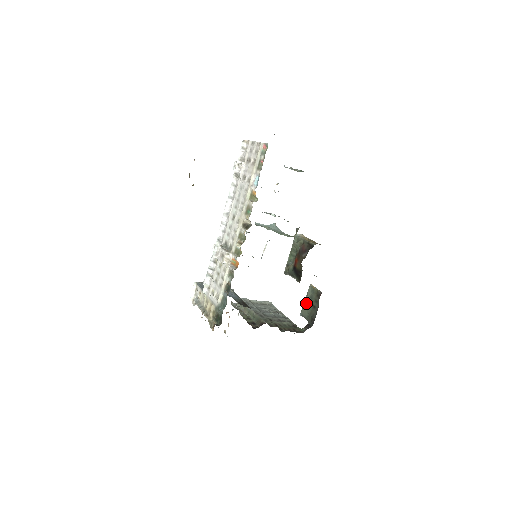
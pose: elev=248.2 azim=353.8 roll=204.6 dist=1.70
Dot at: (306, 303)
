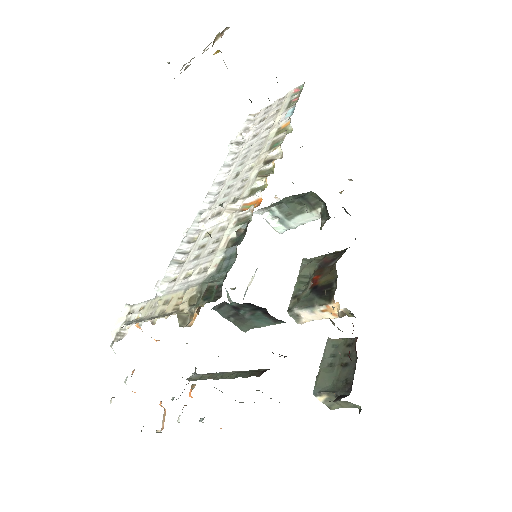
Dot at: (324, 367)
